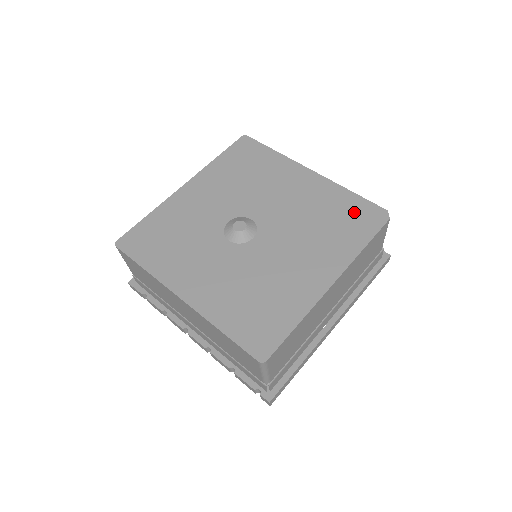
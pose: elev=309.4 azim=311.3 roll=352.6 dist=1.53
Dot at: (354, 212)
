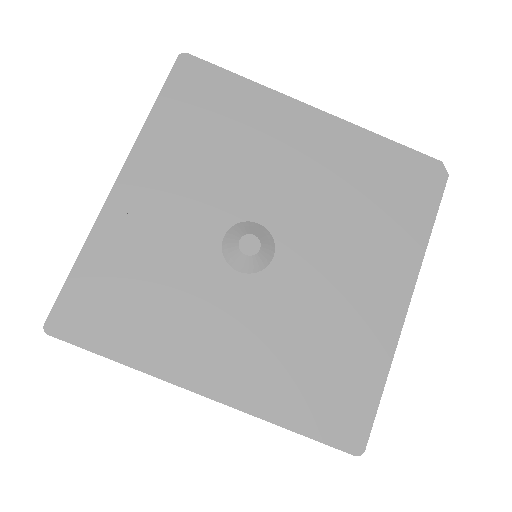
Dot at: (400, 175)
